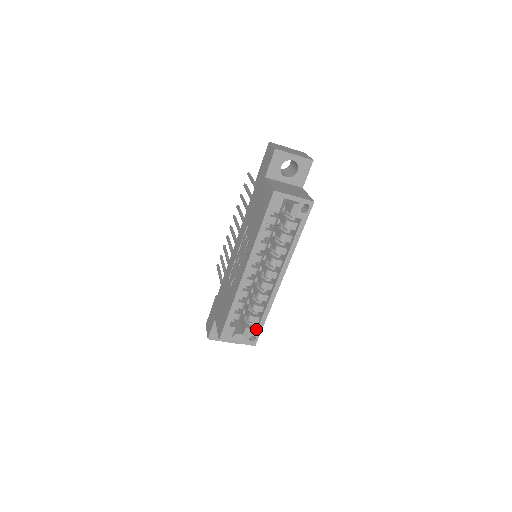
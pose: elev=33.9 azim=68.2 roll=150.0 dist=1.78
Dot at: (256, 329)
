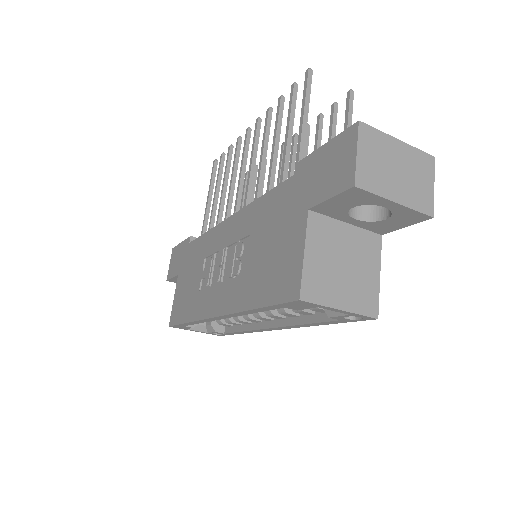
Dot at: (224, 331)
